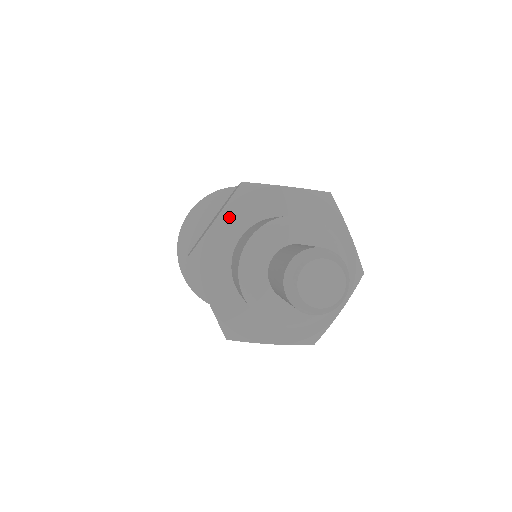
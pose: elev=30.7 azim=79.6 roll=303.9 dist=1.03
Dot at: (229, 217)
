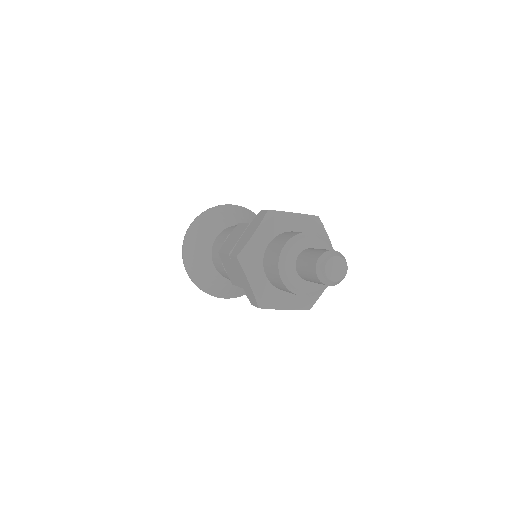
Dot at: (262, 232)
